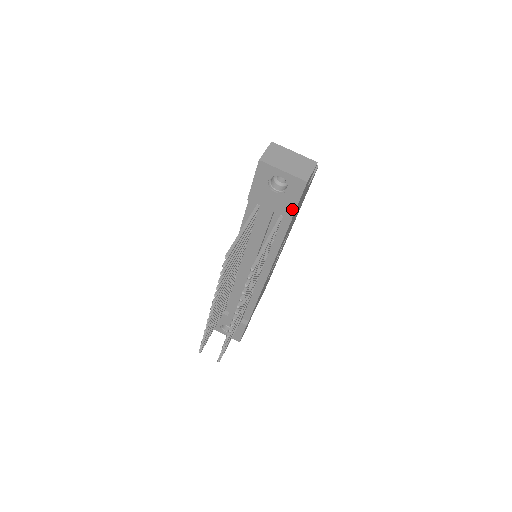
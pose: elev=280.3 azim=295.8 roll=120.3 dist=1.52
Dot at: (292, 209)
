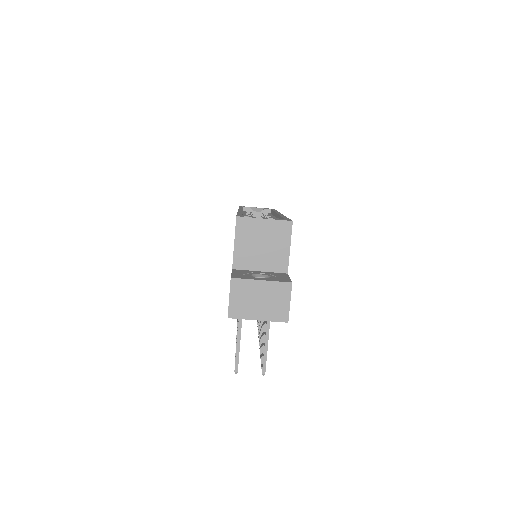
Dot at: occluded
